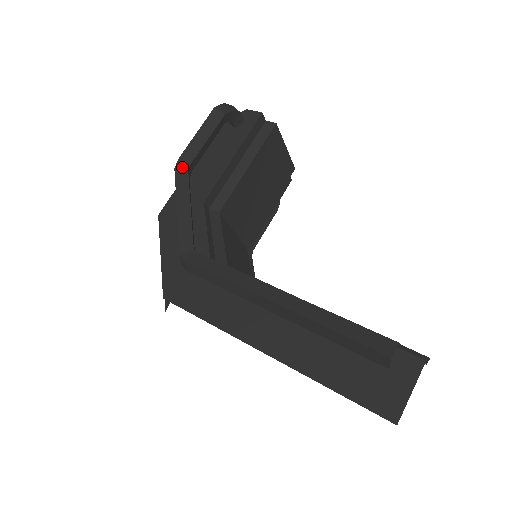
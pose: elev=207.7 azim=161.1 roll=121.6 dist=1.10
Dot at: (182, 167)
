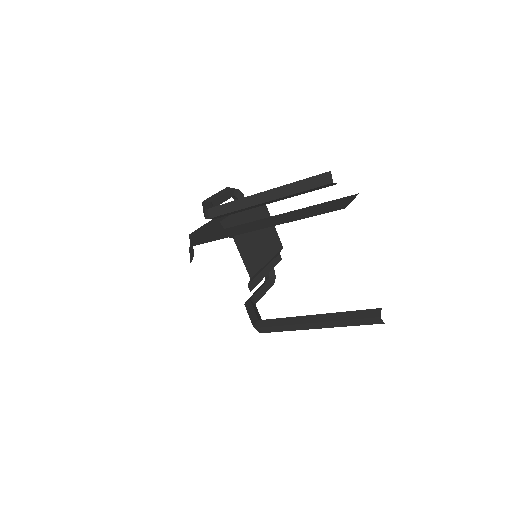
Dot at: (207, 201)
